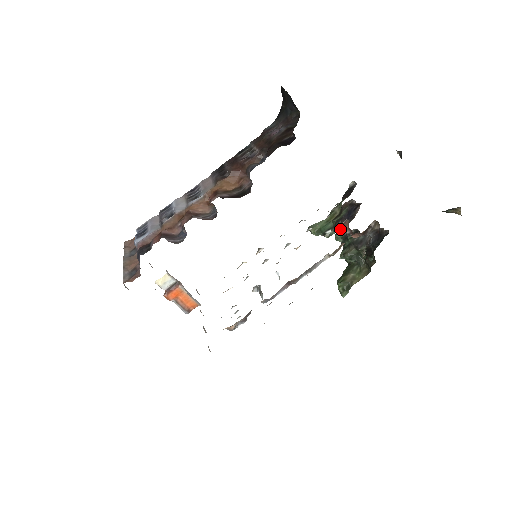
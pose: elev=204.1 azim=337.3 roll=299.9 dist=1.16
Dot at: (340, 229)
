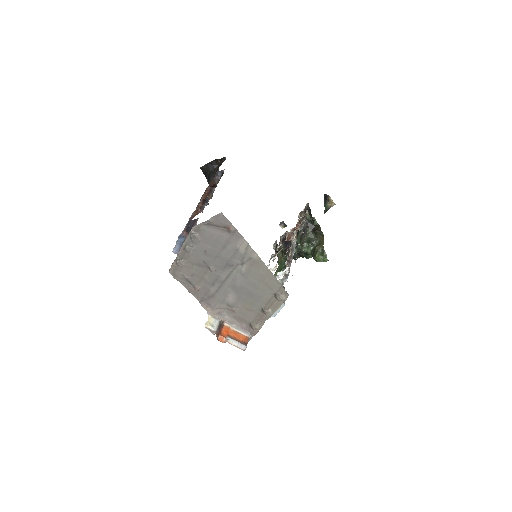
Dot at: occluded
